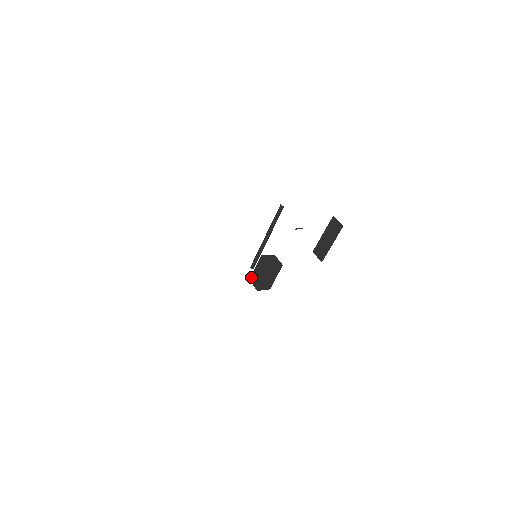
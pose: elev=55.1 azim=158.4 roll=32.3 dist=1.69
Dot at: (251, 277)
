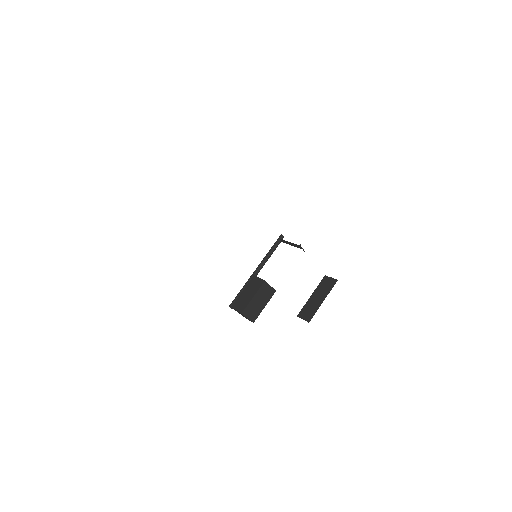
Dot at: (234, 302)
